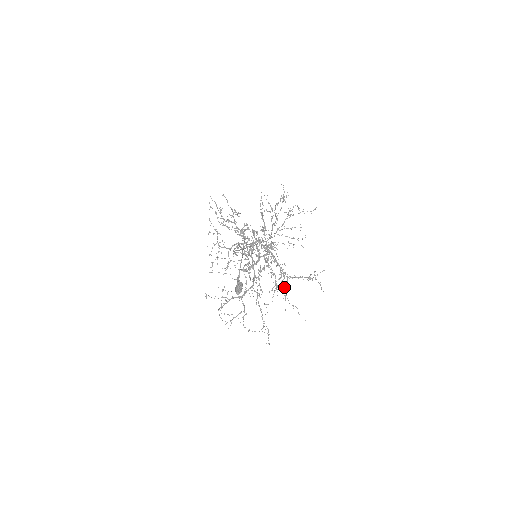
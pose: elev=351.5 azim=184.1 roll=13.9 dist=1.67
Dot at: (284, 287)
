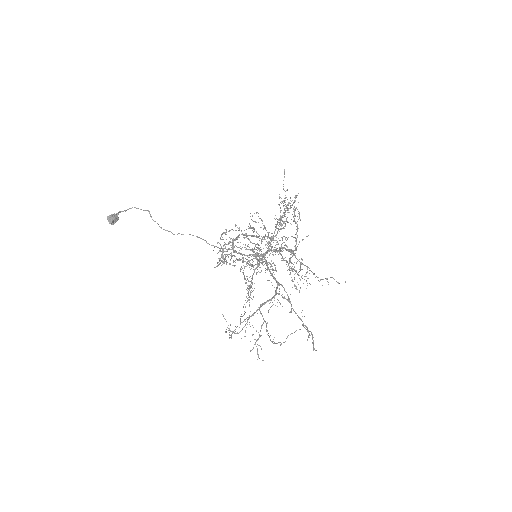
Dot at: (296, 262)
